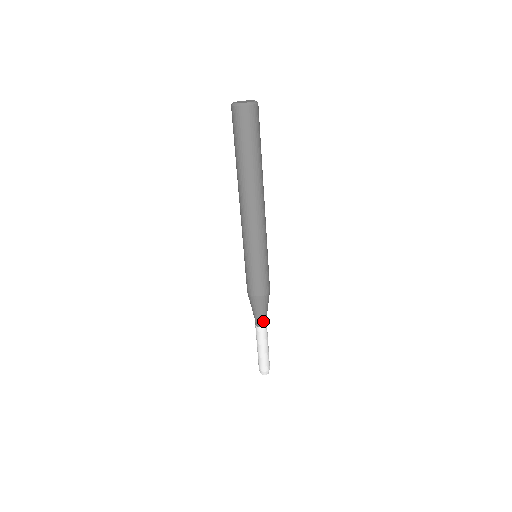
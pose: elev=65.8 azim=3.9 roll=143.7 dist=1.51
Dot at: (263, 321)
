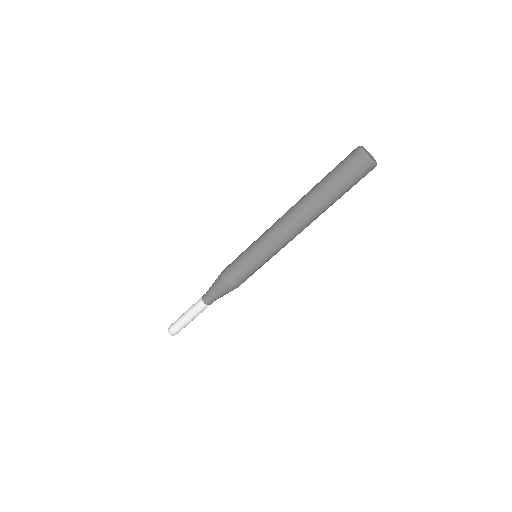
Dot at: occluded
